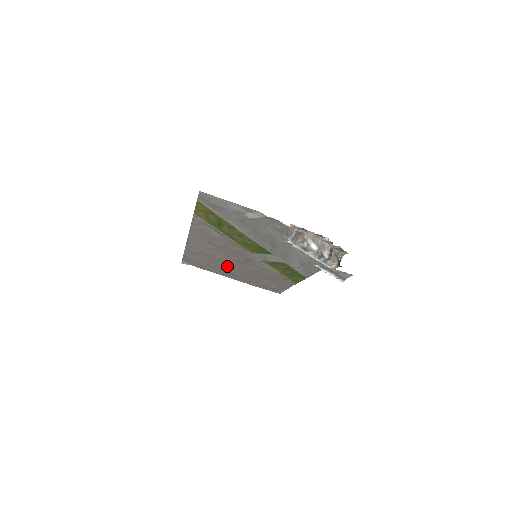
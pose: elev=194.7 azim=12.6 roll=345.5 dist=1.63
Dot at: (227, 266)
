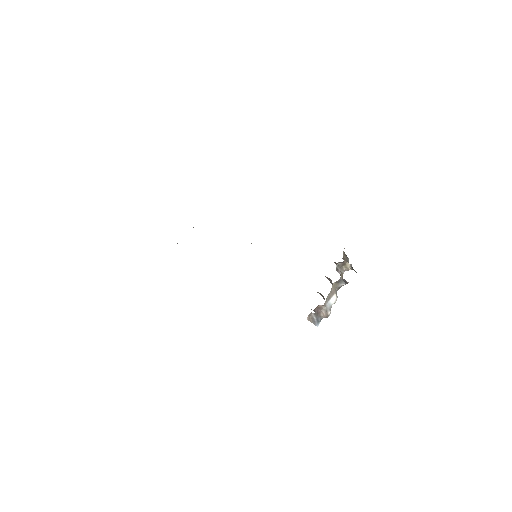
Dot at: occluded
